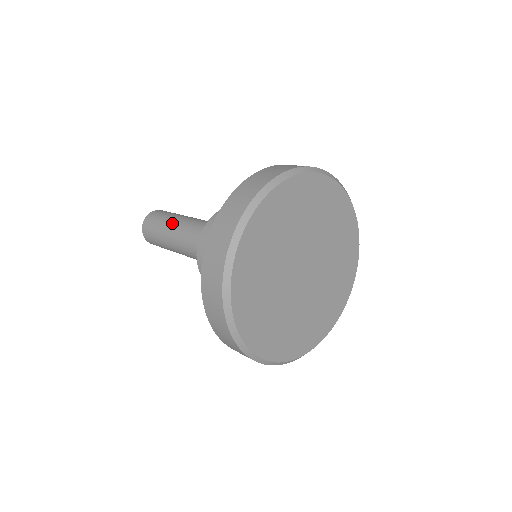
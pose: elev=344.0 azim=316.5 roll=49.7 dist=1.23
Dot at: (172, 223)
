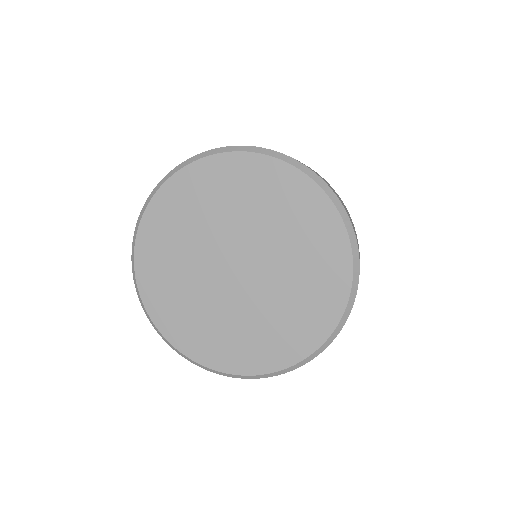
Dot at: occluded
